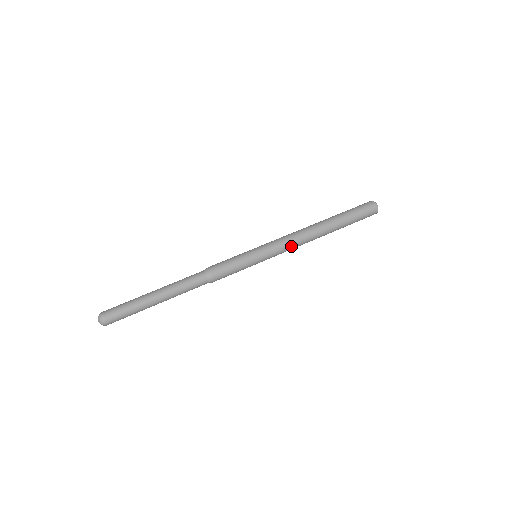
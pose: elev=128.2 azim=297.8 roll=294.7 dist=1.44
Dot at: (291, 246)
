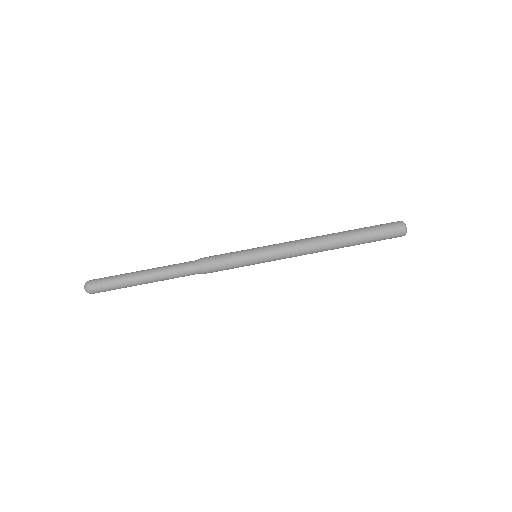
Dot at: (295, 249)
